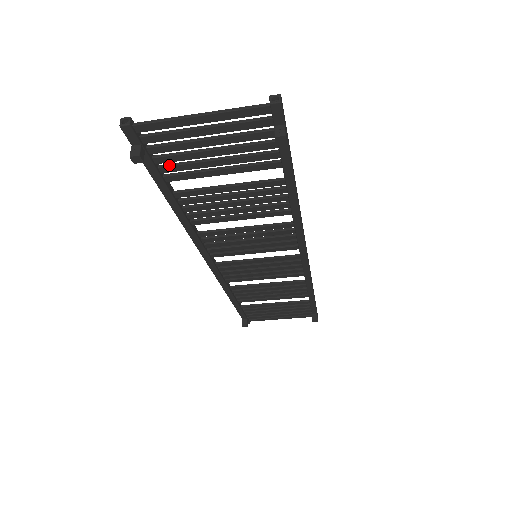
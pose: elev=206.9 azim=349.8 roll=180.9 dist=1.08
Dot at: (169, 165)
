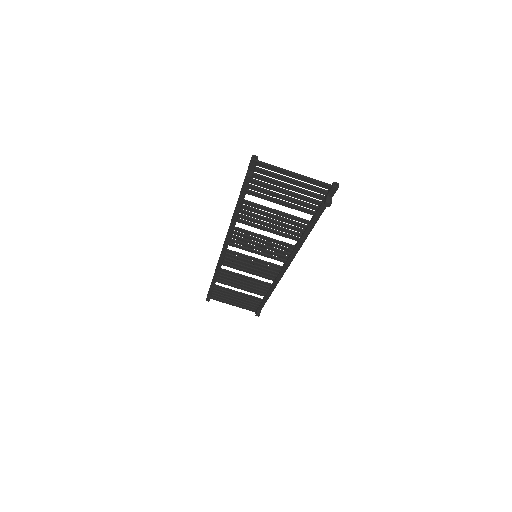
Dot at: (256, 187)
